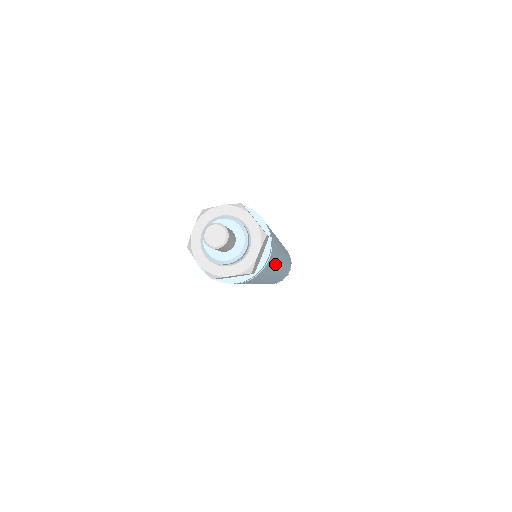
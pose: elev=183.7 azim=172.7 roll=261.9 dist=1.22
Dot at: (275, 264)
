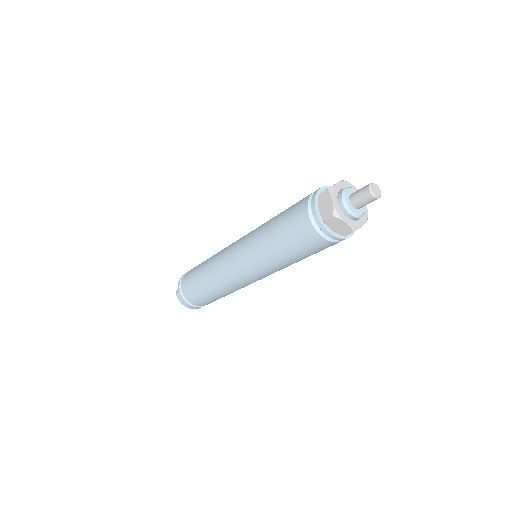
Dot at: occluded
